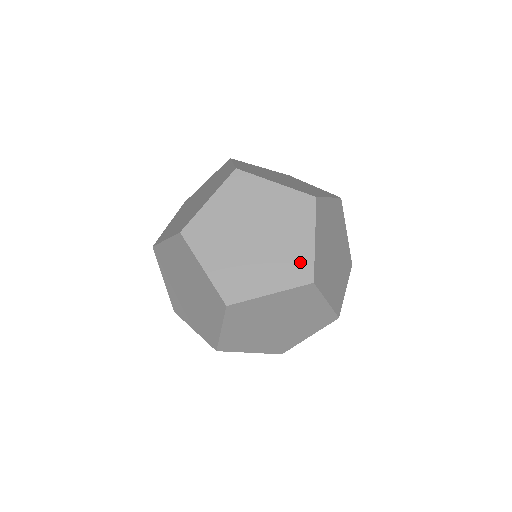
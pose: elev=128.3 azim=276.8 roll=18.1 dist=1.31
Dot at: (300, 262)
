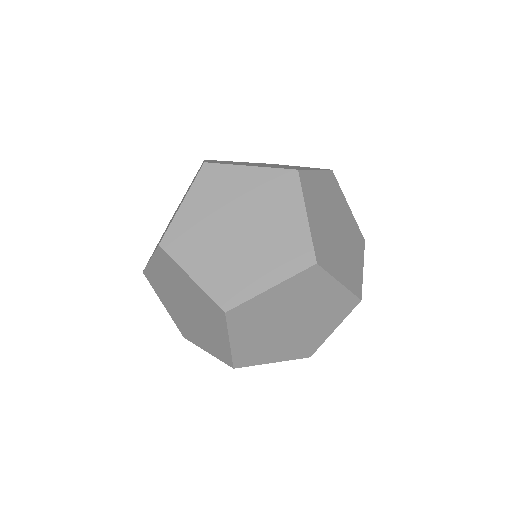
Dot at: (296, 244)
